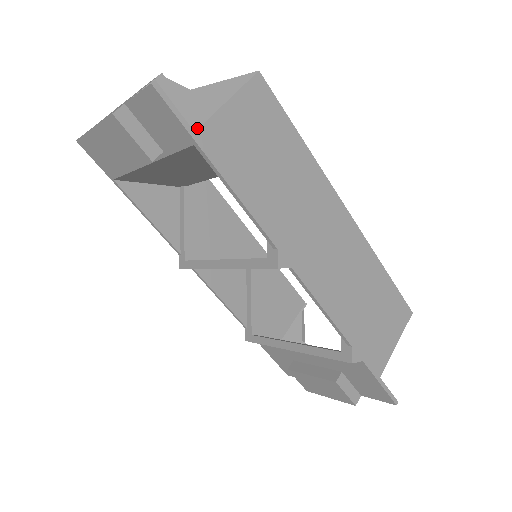
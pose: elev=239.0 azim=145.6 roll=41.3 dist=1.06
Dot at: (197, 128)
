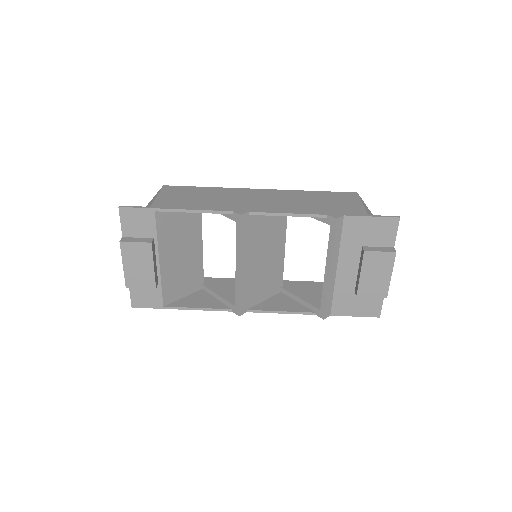
Dot at: (150, 206)
